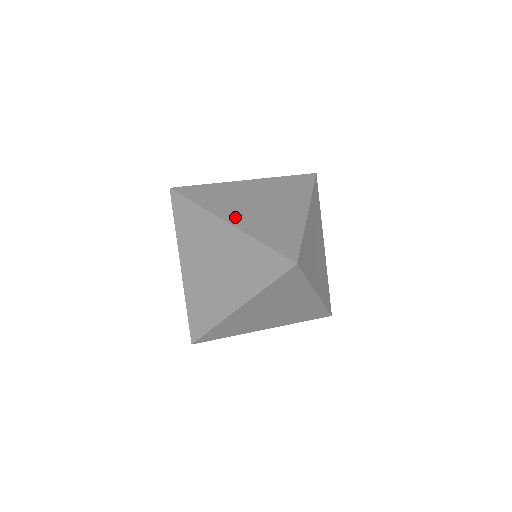
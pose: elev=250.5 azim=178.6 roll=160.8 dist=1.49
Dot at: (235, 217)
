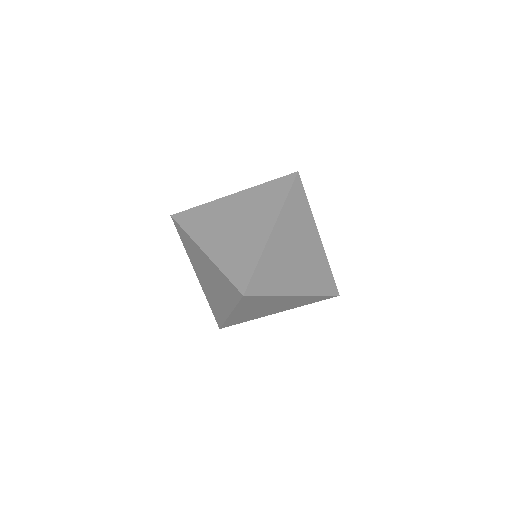
Dot at: (297, 286)
